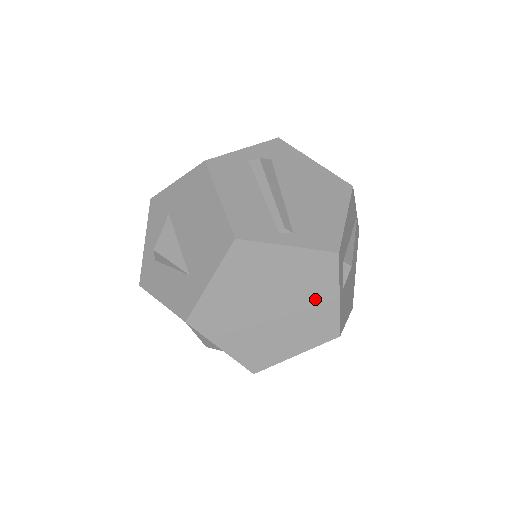
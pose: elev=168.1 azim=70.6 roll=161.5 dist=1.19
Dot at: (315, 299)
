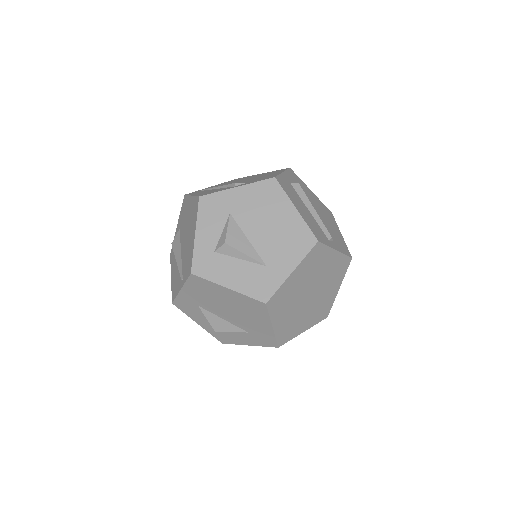
Dot at: (330, 289)
